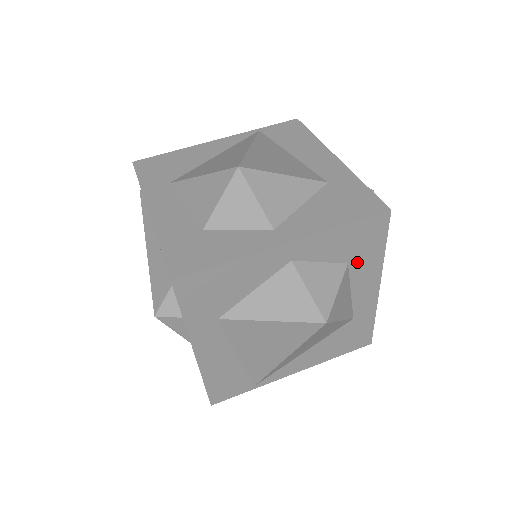
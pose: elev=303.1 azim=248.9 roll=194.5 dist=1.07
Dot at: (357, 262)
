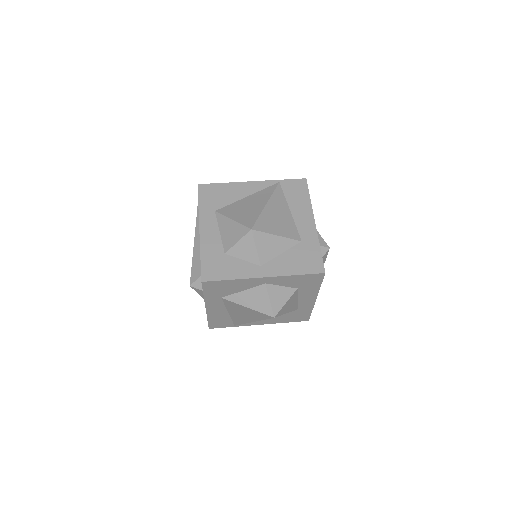
Dot at: (303, 289)
